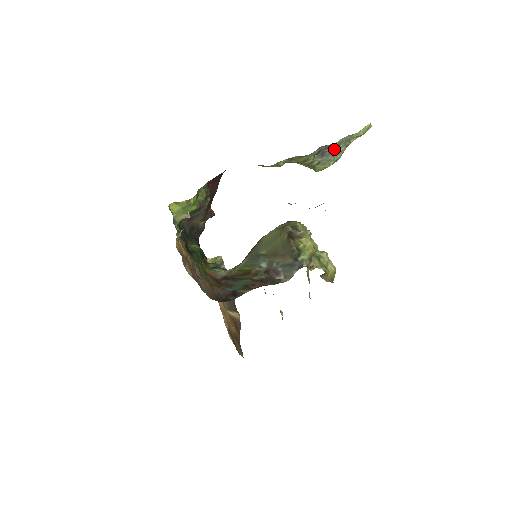
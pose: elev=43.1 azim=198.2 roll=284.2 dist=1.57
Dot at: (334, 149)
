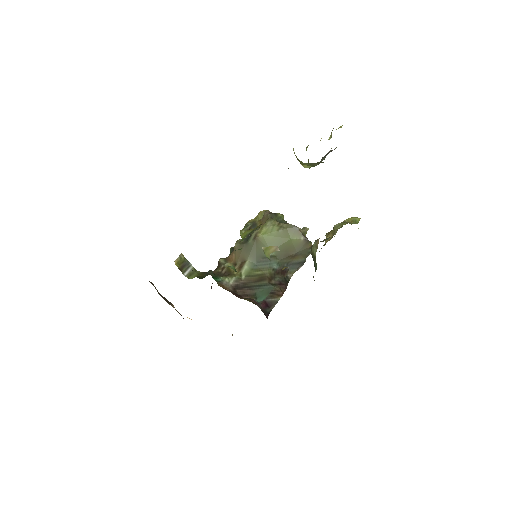
Dot at: occluded
